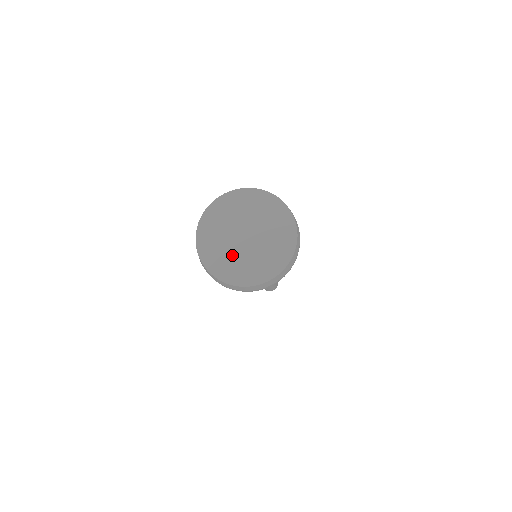
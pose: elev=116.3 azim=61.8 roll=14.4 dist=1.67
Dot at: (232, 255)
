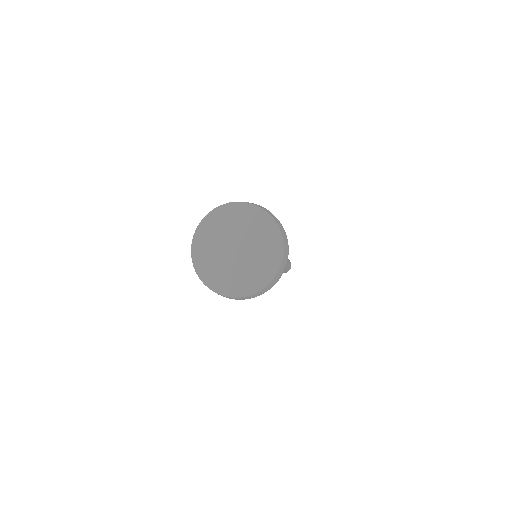
Dot at: (223, 267)
